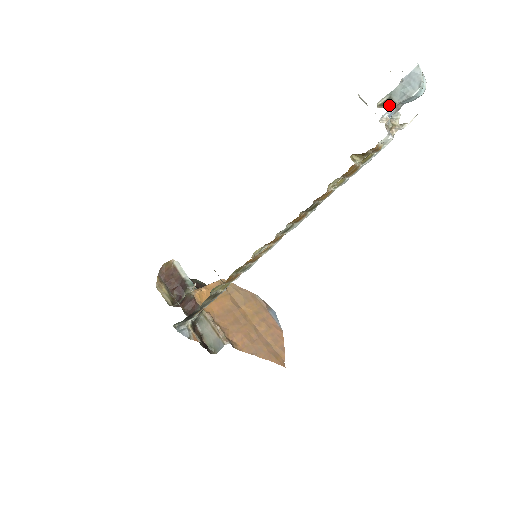
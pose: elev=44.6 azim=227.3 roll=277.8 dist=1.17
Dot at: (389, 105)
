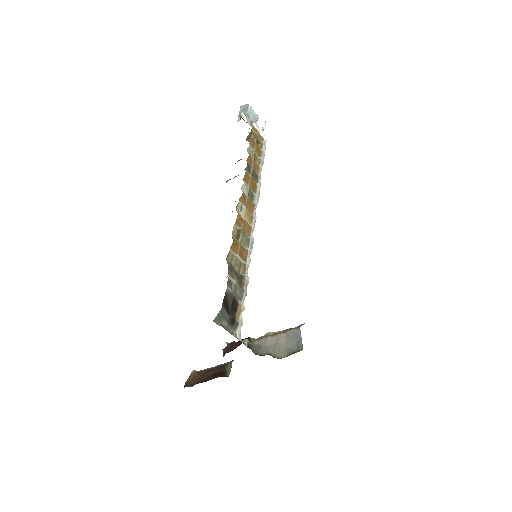
Dot at: occluded
